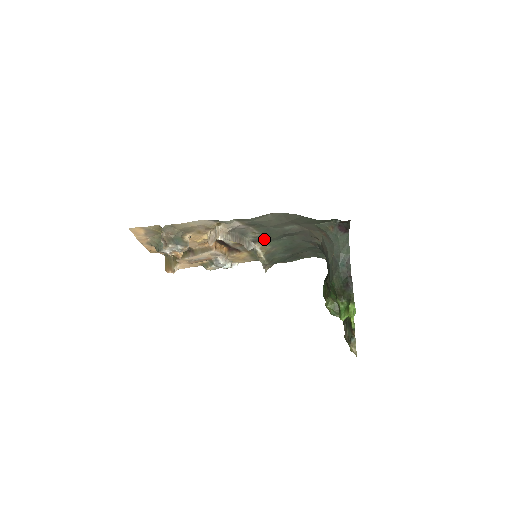
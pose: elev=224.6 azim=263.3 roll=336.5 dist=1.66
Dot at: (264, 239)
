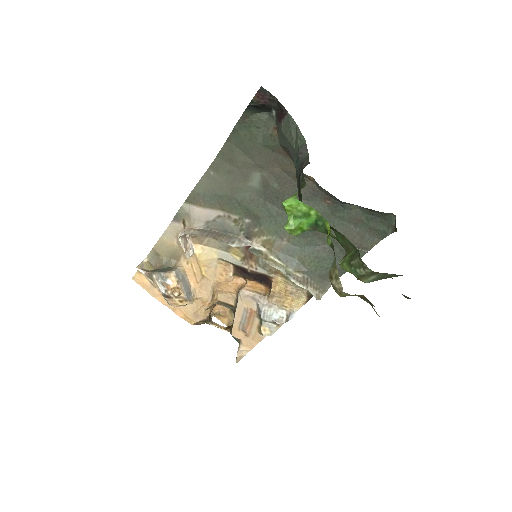
Dot at: (256, 227)
